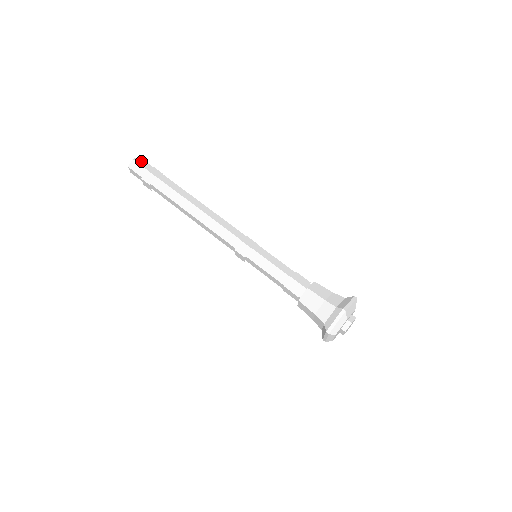
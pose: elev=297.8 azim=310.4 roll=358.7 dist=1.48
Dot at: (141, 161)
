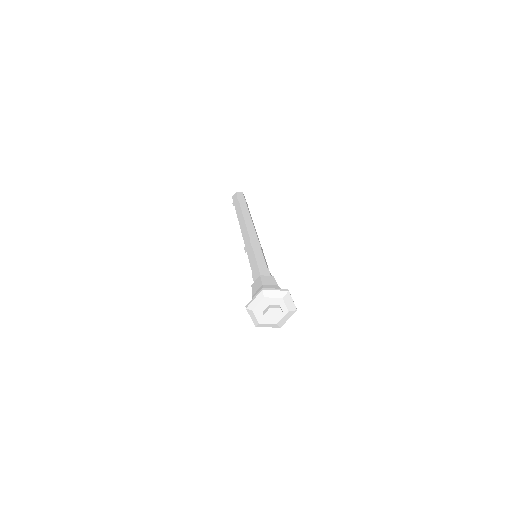
Dot at: occluded
